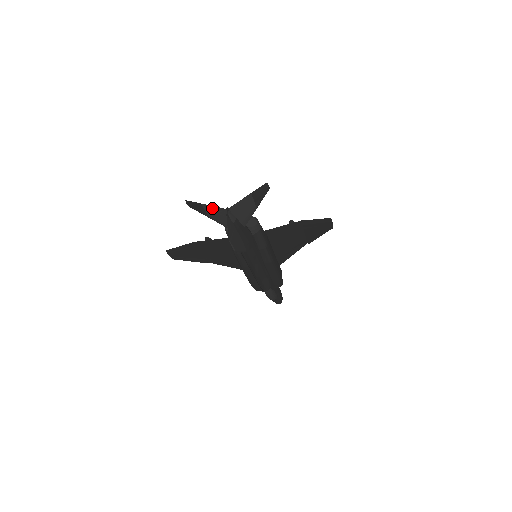
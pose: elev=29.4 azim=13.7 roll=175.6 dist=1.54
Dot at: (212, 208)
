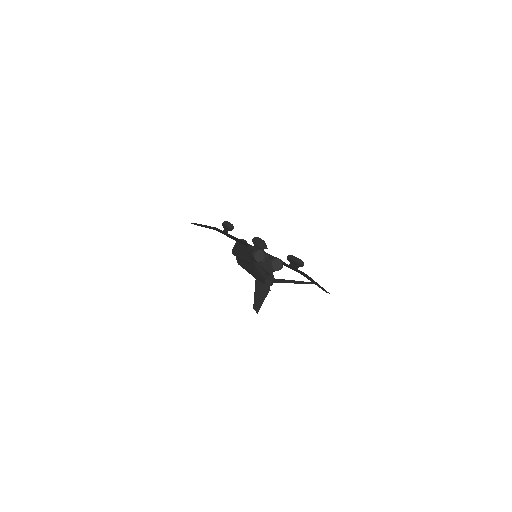
Dot at: (262, 270)
